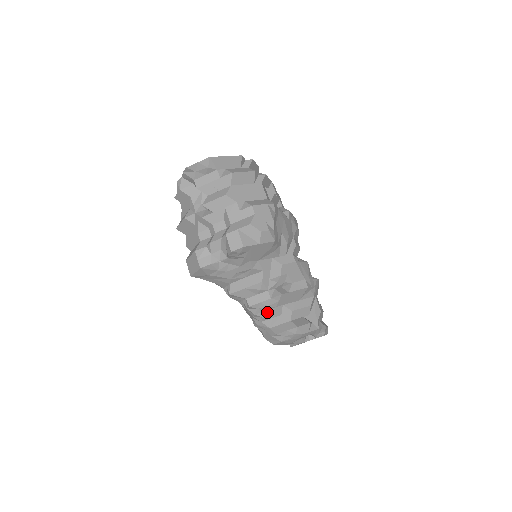
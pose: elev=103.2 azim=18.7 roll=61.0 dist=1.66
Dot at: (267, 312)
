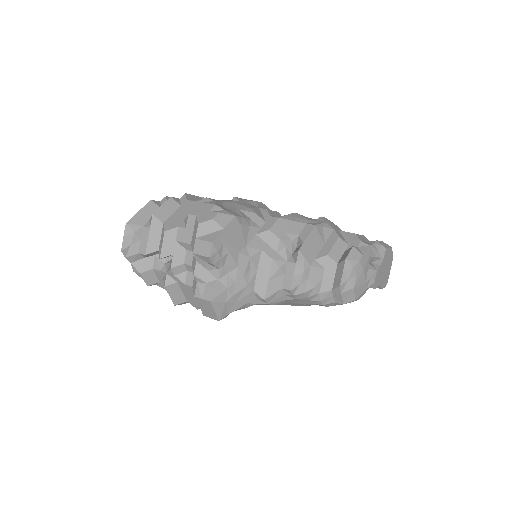
Dot at: (311, 279)
